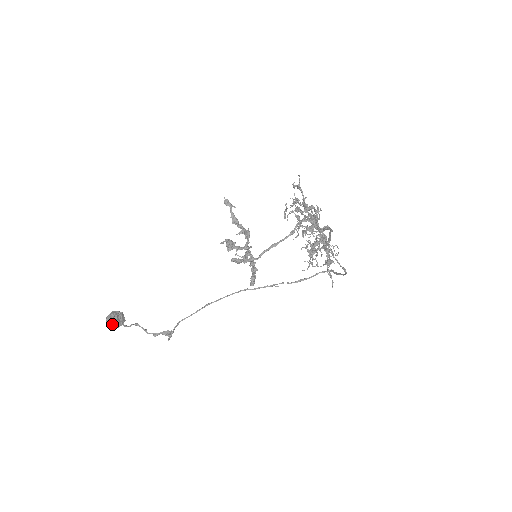
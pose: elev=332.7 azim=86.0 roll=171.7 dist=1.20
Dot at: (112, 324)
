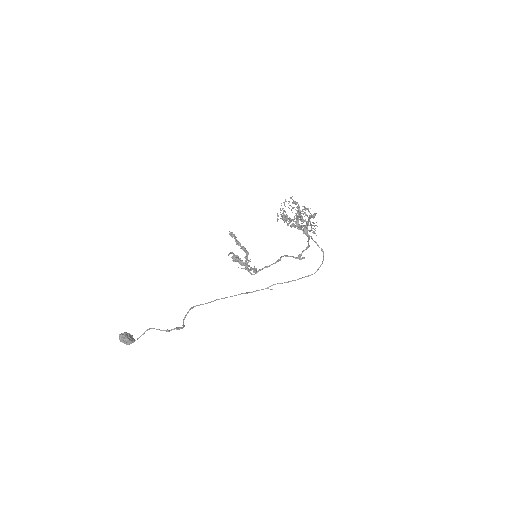
Dot at: (125, 337)
